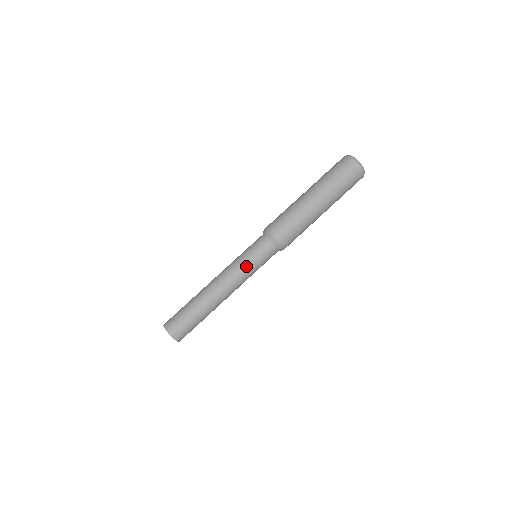
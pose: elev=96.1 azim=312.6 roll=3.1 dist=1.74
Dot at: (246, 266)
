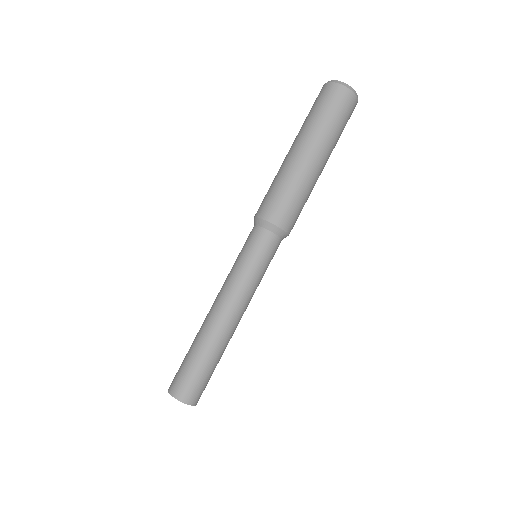
Dot at: (258, 280)
